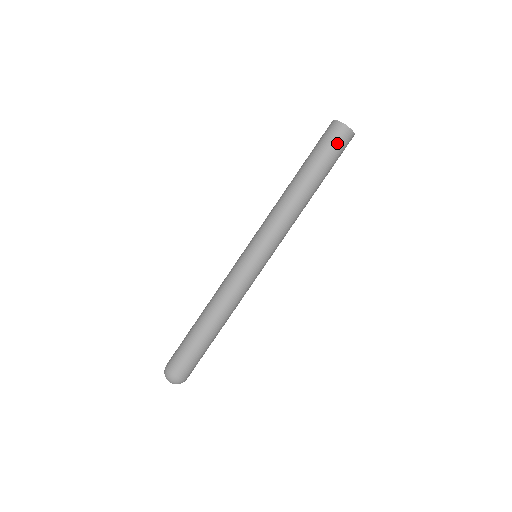
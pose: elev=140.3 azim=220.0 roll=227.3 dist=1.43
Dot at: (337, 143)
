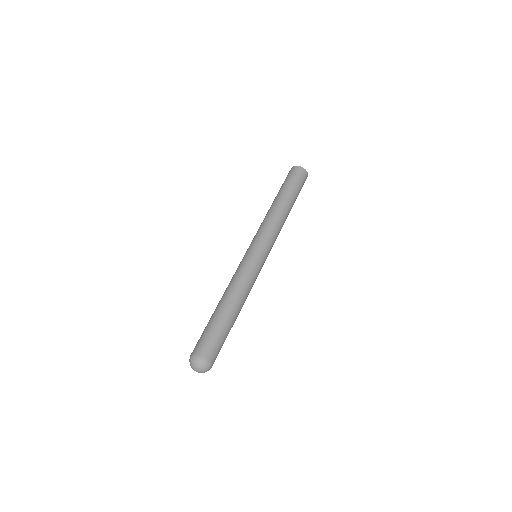
Dot at: (300, 178)
